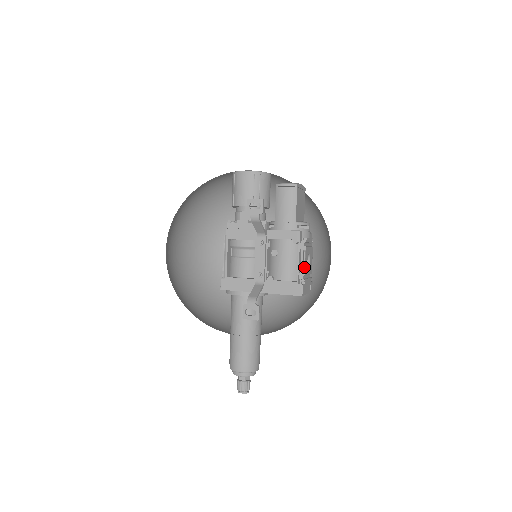
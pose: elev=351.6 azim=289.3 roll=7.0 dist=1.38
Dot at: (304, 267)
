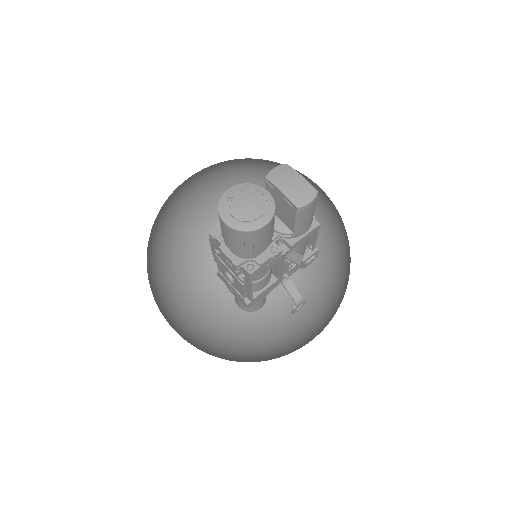
Dot at: occluded
